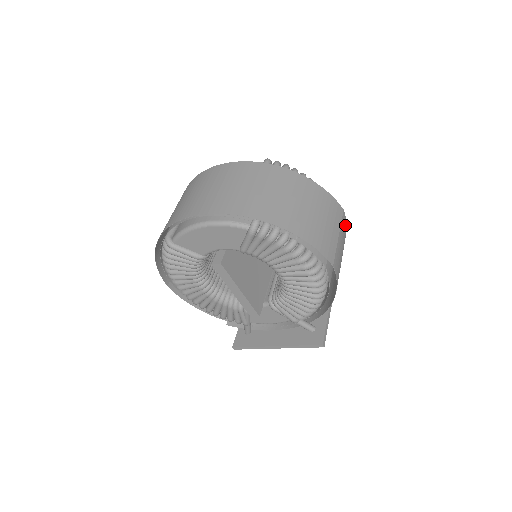
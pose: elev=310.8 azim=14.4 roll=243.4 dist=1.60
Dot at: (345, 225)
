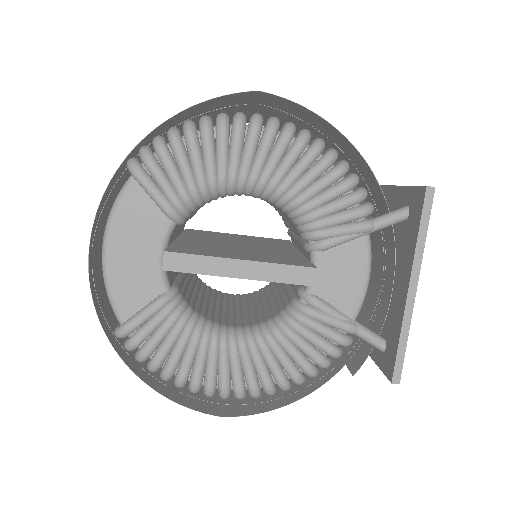
Dot at: occluded
